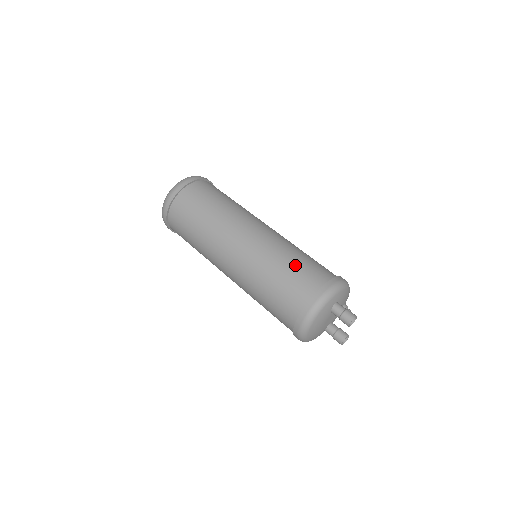
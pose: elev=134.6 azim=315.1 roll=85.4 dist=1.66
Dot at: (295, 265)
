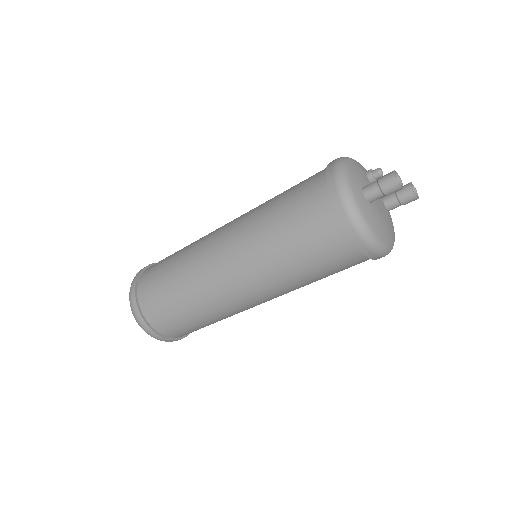
Dot at: (289, 226)
